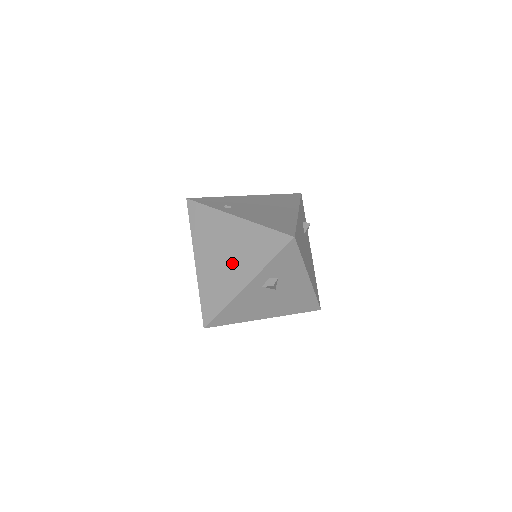
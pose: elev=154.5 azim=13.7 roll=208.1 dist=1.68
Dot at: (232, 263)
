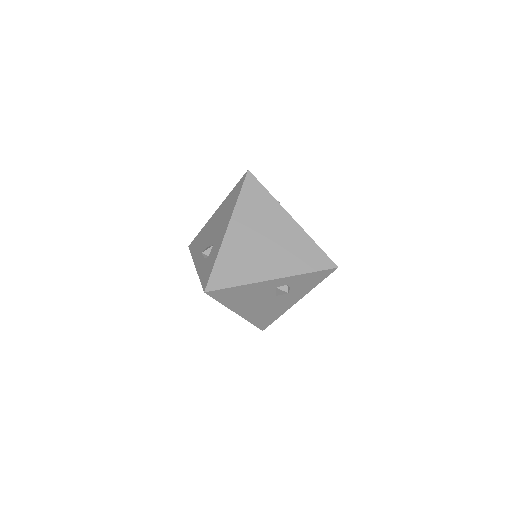
Dot at: (269, 253)
